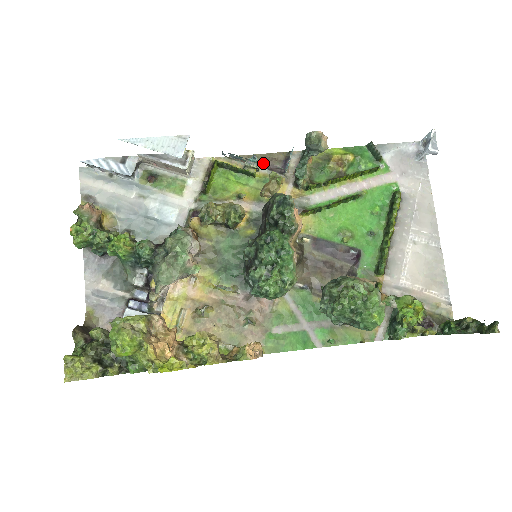
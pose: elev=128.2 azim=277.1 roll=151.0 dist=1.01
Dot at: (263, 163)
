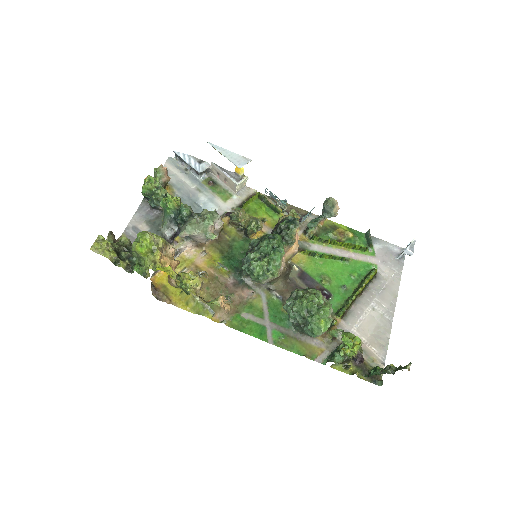
Dot at: (289, 210)
